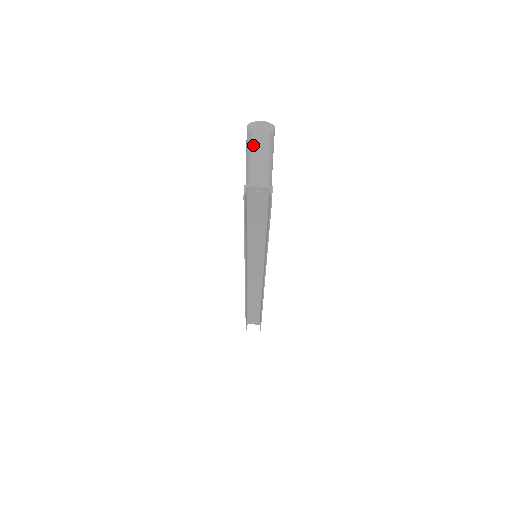
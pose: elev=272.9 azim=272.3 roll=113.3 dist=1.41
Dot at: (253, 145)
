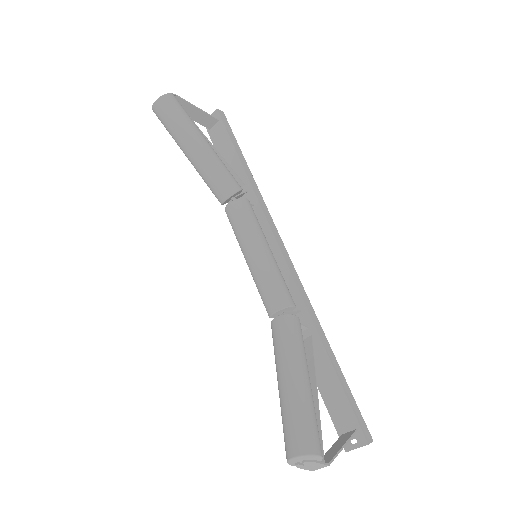
Dot at: occluded
